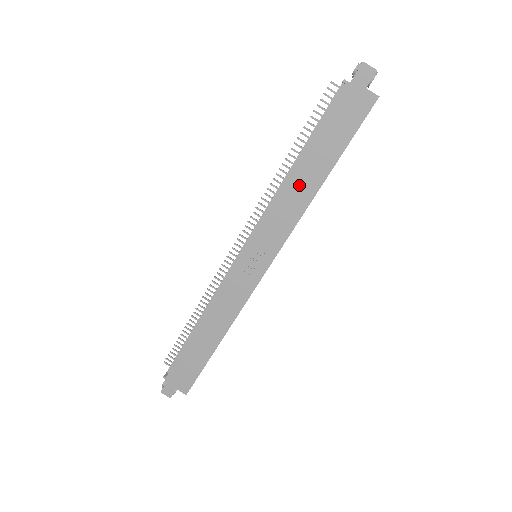
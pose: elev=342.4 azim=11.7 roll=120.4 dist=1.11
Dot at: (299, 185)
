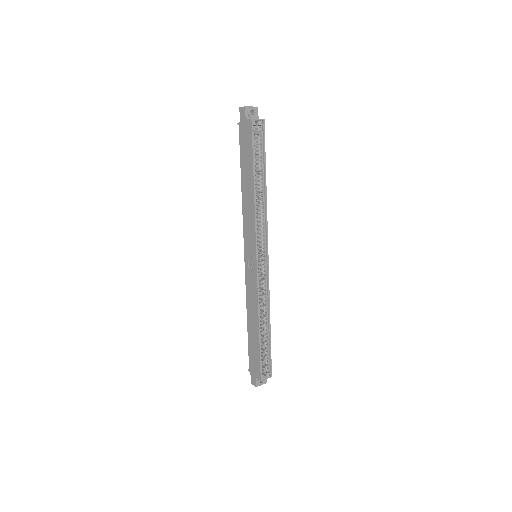
Dot at: (247, 196)
